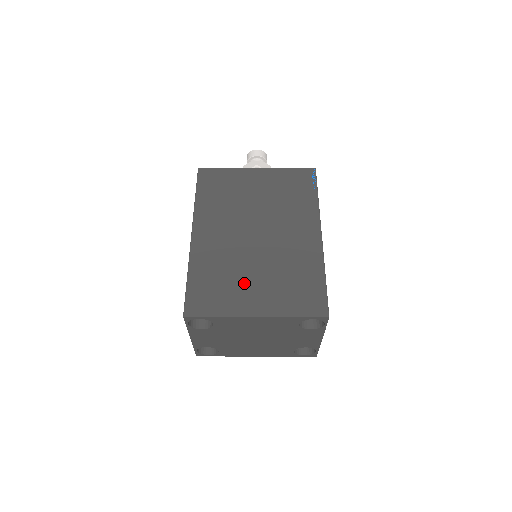
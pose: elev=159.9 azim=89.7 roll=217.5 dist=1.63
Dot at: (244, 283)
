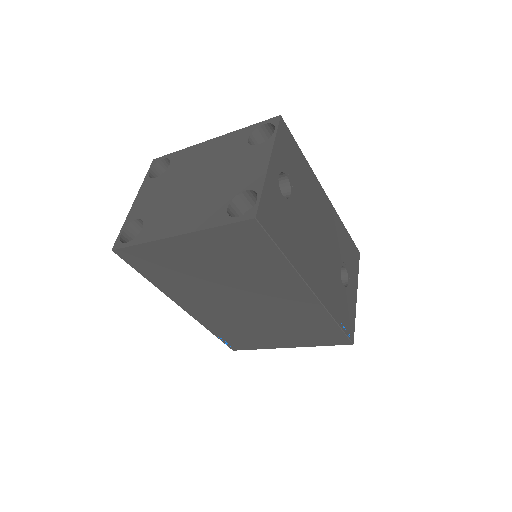
Dot at: occluded
